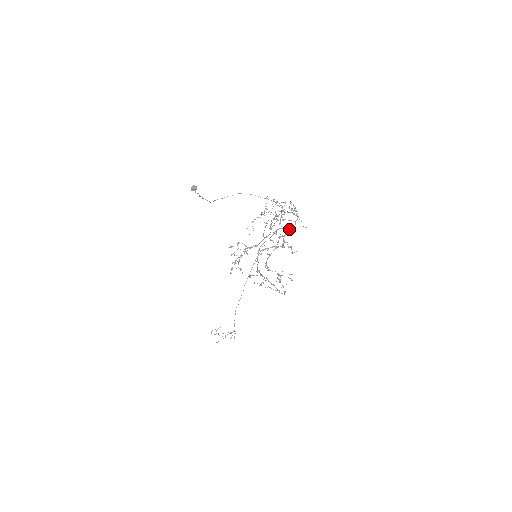
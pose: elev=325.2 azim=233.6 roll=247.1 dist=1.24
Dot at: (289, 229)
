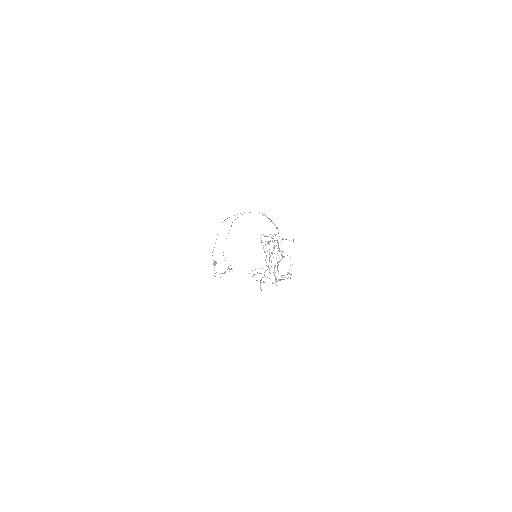
Dot at: occluded
